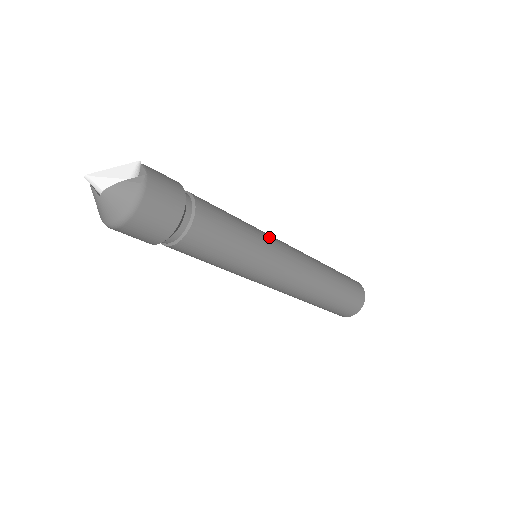
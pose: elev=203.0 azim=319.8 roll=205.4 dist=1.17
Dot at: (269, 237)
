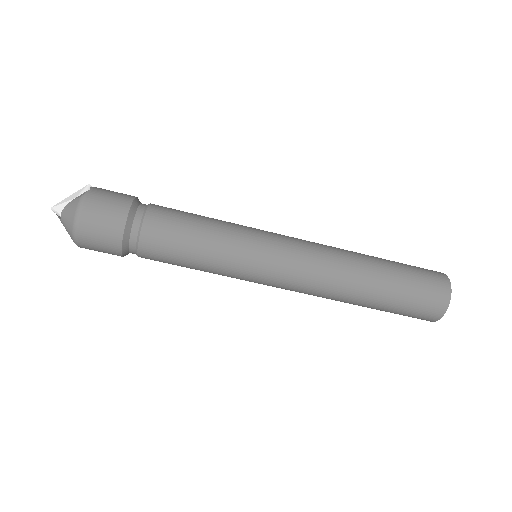
Dot at: (257, 230)
